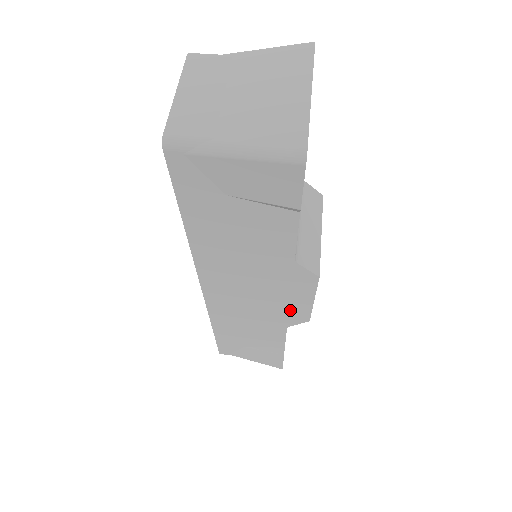
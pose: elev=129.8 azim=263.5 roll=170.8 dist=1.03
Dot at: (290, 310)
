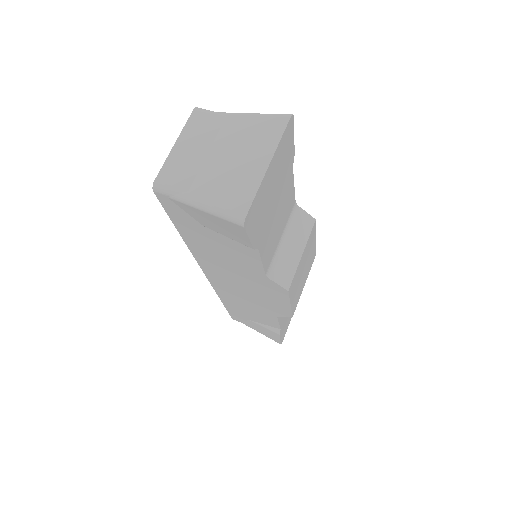
Dot at: (275, 306)
